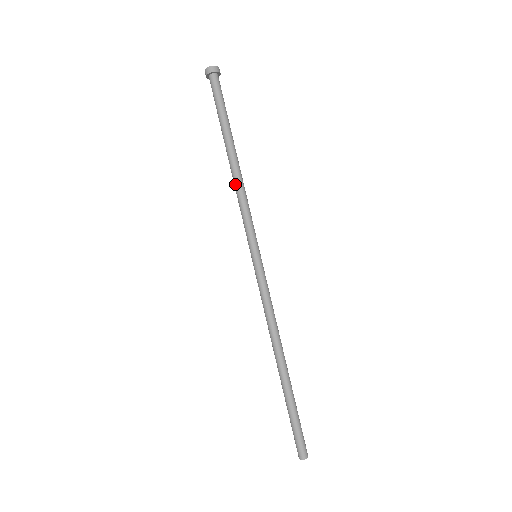
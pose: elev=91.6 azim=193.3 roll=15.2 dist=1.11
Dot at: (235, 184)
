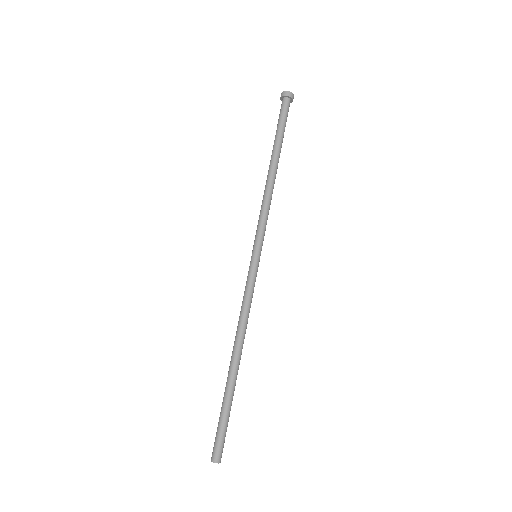
Dot at: (268, 189)
